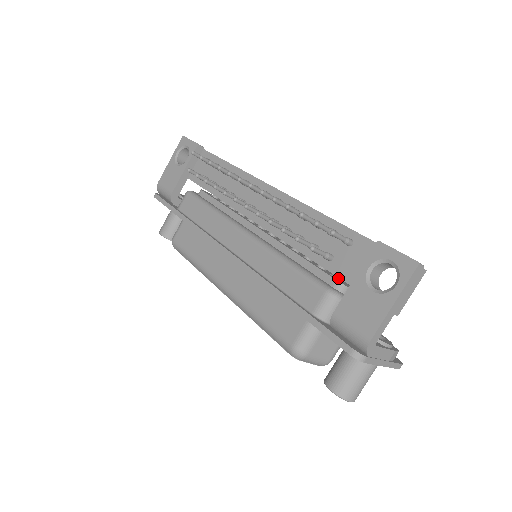
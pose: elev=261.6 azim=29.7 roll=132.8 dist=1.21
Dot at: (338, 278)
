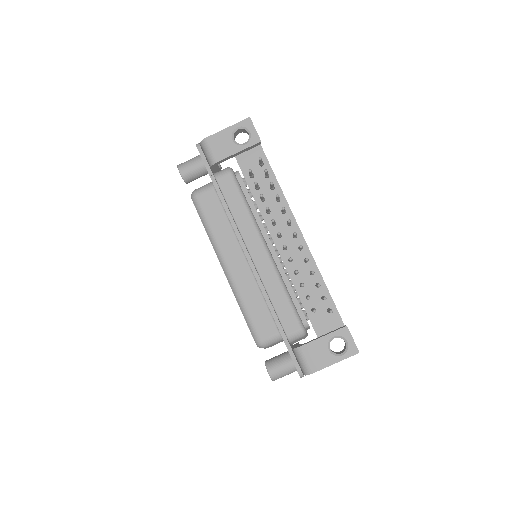
Dot at: occluded
